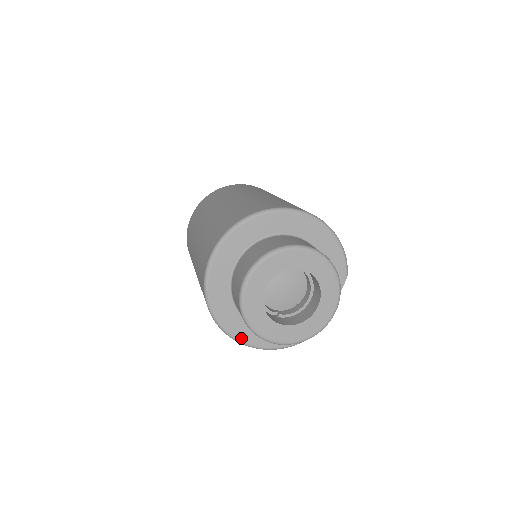
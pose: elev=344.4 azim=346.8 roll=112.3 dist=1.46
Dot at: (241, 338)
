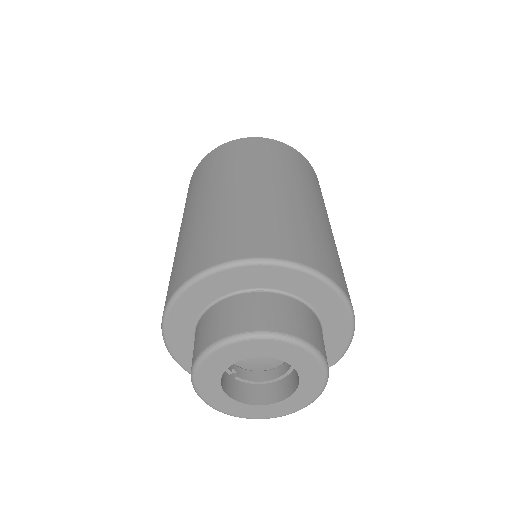
Dot at: (183, 363)
